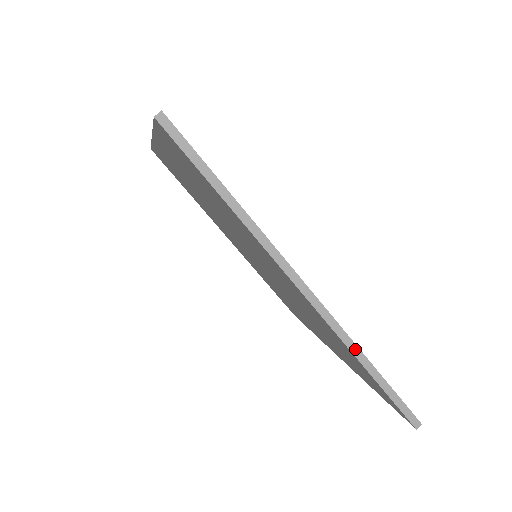
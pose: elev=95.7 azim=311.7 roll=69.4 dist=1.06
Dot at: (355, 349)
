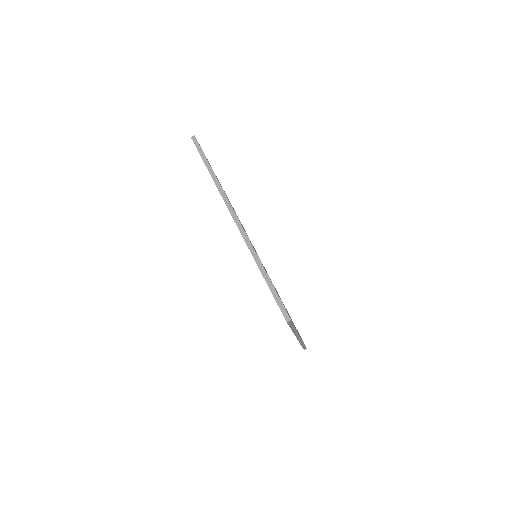
Dot at: (256, 258)
